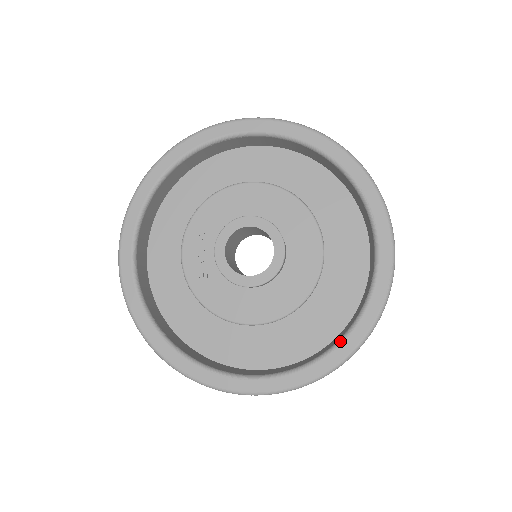
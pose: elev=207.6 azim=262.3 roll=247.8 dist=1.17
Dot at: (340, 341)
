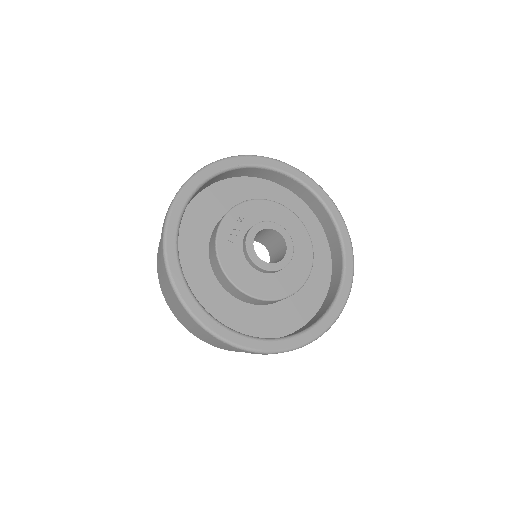
Dot at: (295, 335)
